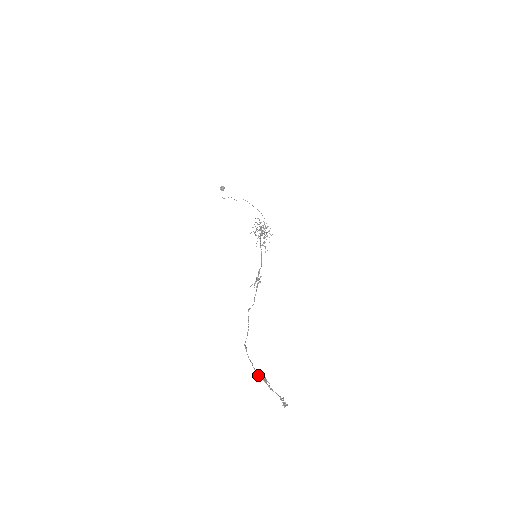
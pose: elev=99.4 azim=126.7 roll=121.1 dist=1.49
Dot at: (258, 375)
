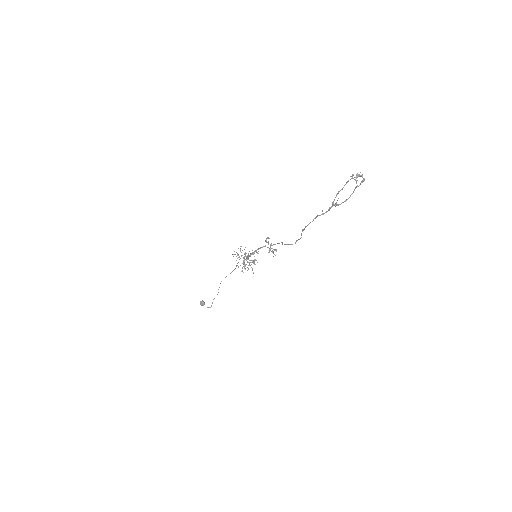
Dot at: (327, 211)
